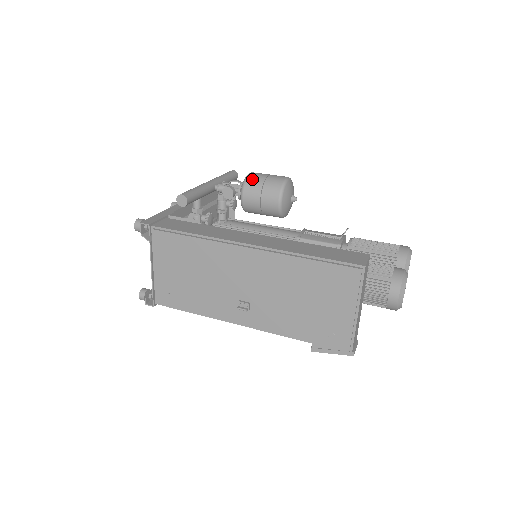
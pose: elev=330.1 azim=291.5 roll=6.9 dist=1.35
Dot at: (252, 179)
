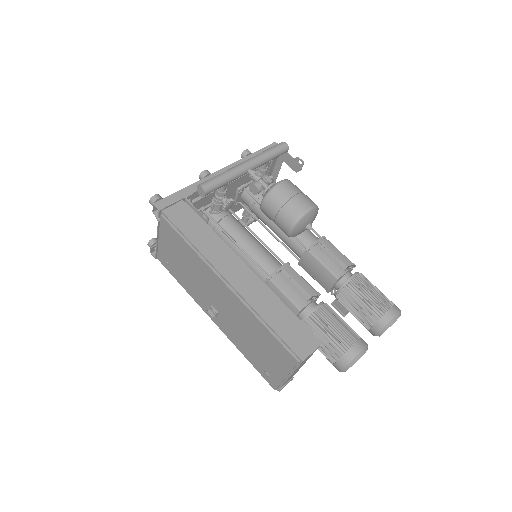
Dot at: (277, 193)
